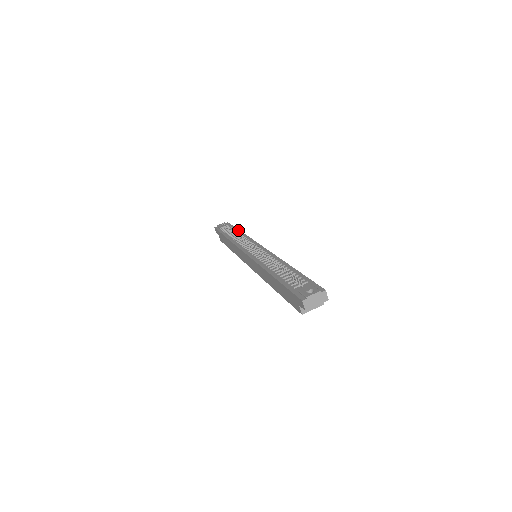
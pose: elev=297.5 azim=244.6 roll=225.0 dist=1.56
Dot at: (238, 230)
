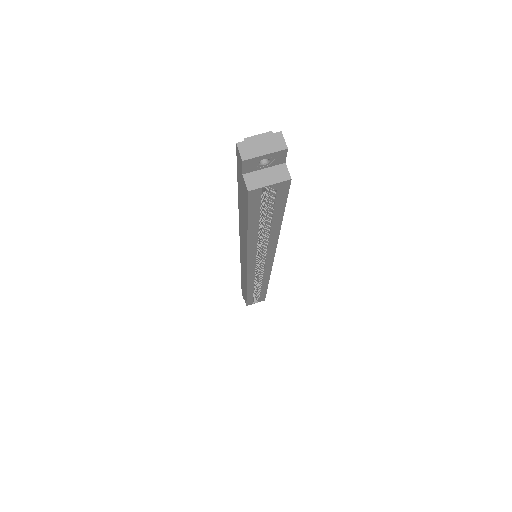
Dot at: occluded
